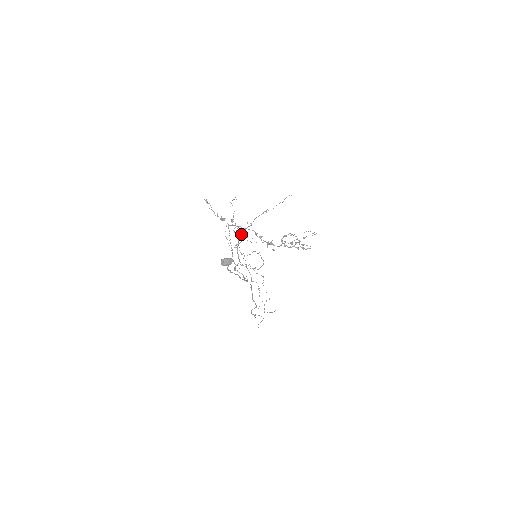
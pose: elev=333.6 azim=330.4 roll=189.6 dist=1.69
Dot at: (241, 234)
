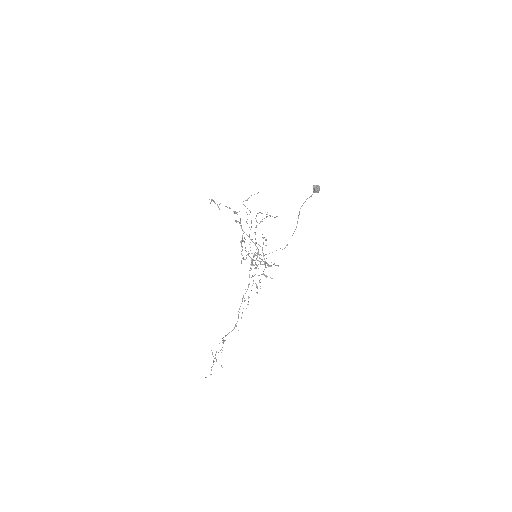
Dot at: (261, 221)
